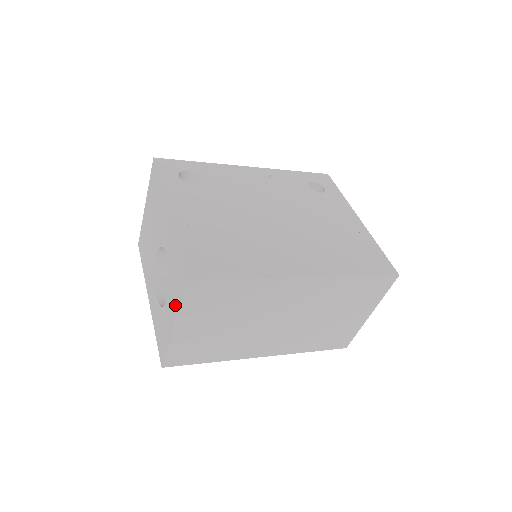
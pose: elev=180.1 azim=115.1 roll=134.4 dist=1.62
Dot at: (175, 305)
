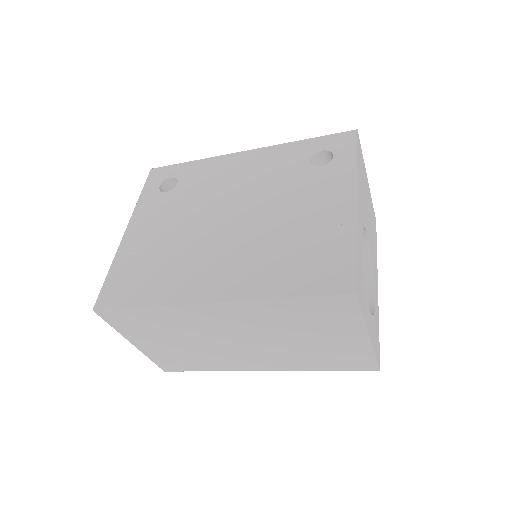
Dot at: occluded
